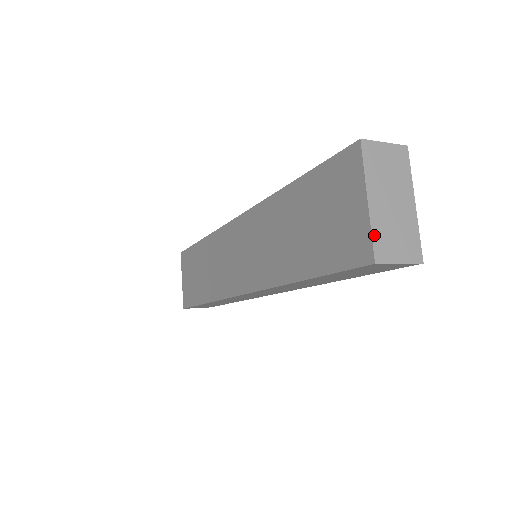
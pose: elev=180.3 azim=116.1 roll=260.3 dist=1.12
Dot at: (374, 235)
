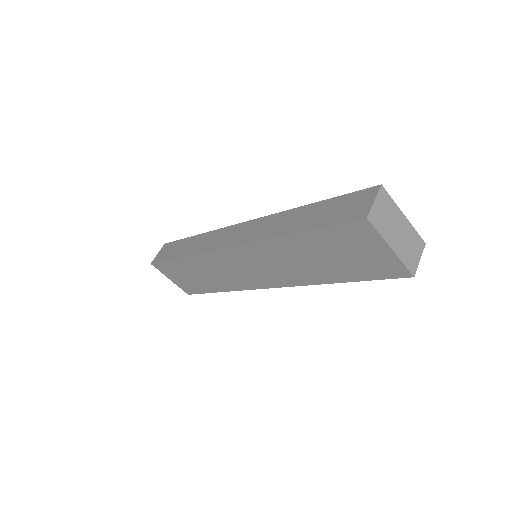
Dot at: (405, 263)
